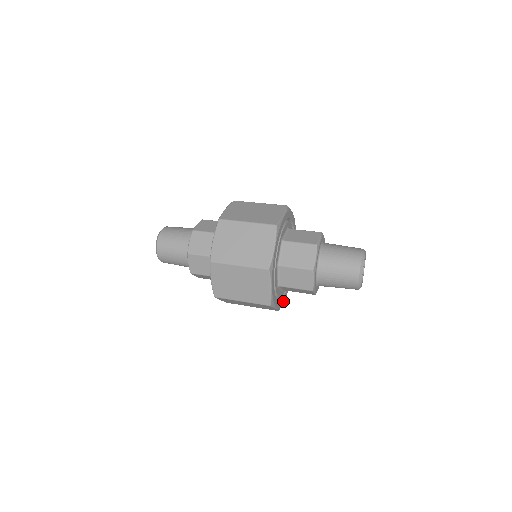
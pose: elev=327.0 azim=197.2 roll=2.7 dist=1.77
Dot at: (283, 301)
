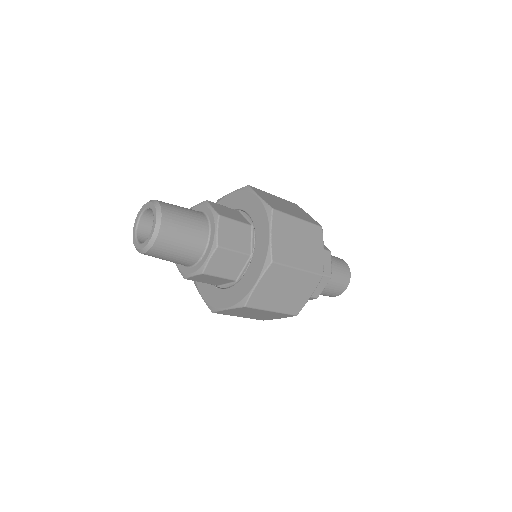
Dot at: occluded
